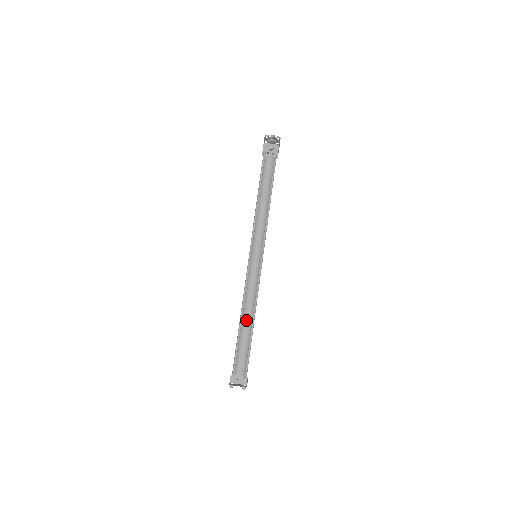
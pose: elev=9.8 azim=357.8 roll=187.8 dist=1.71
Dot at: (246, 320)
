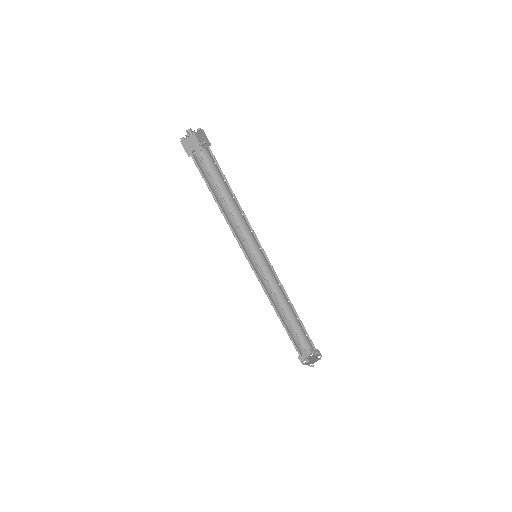
Dot at: (289, 306)
